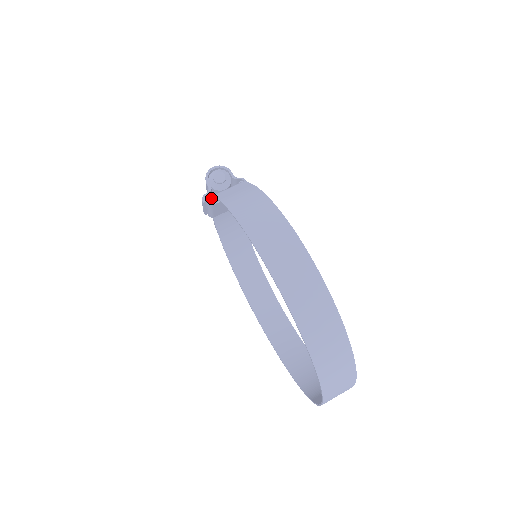
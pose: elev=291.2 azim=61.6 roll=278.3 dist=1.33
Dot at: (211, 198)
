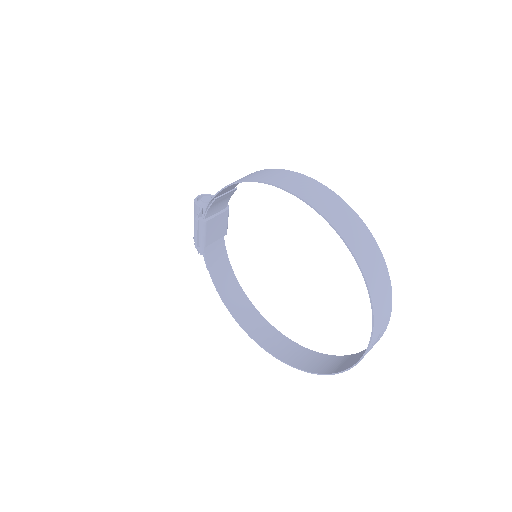
Dot at: (204, 214)
